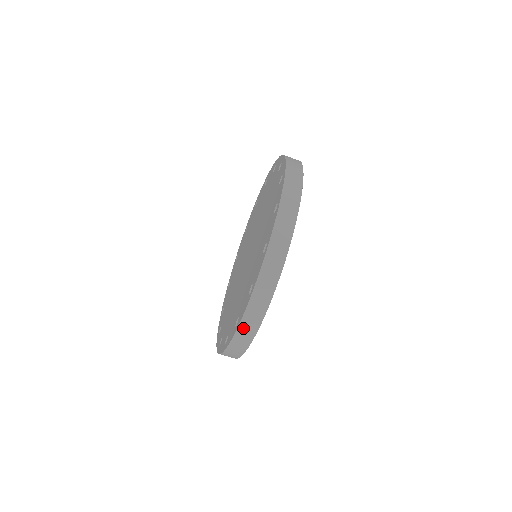
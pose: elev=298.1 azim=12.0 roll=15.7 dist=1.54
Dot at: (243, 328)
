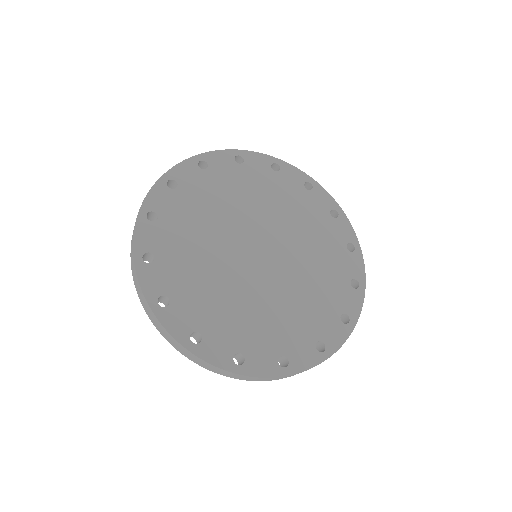
Dot at: occluded
